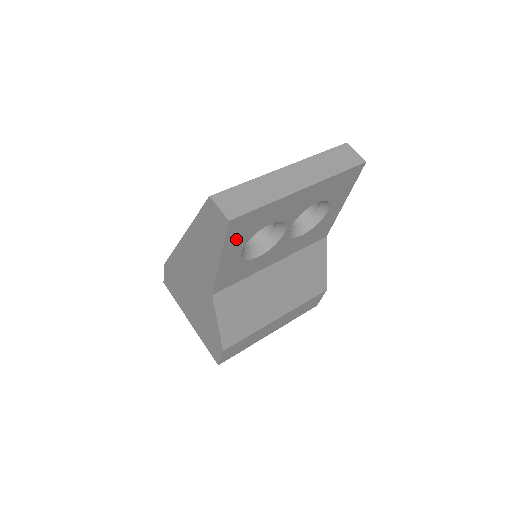
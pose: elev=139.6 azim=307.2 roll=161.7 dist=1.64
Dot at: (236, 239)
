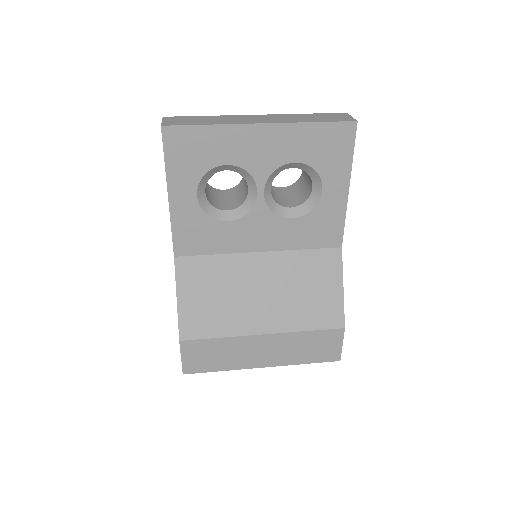
Dot at: (181, 166)
